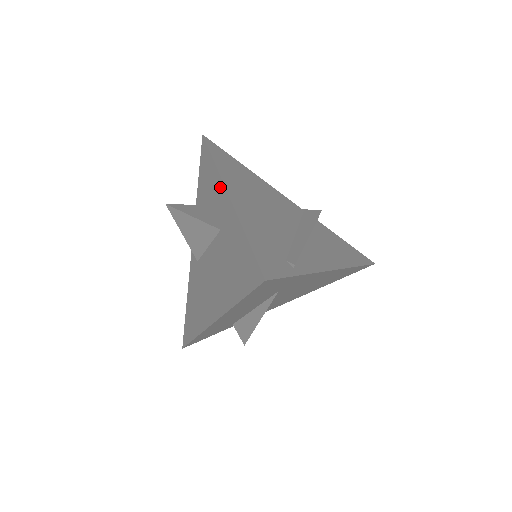
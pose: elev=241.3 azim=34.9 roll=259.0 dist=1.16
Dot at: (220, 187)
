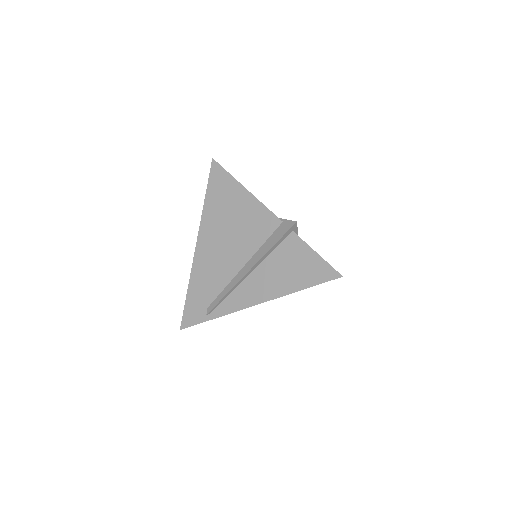
Dot at: occluded
